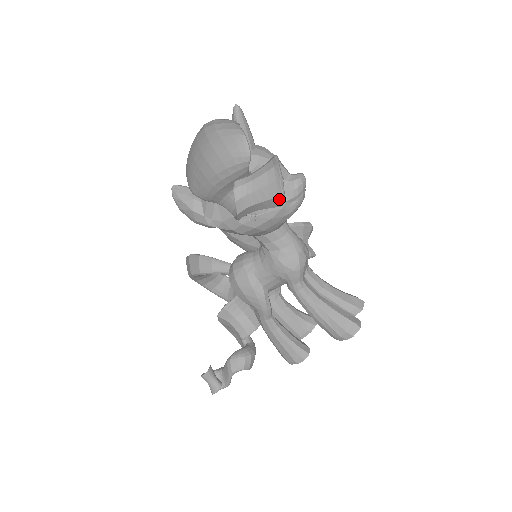
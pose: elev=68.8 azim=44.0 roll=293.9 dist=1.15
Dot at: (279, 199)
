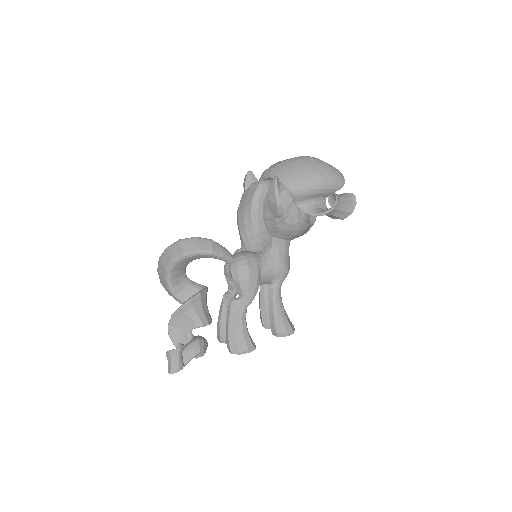
Dot at: (348, 214)
